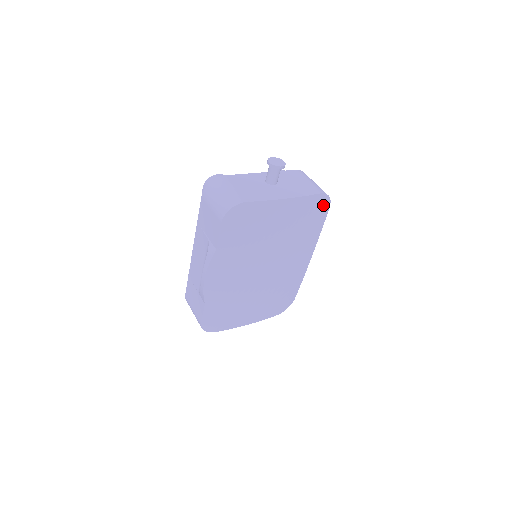
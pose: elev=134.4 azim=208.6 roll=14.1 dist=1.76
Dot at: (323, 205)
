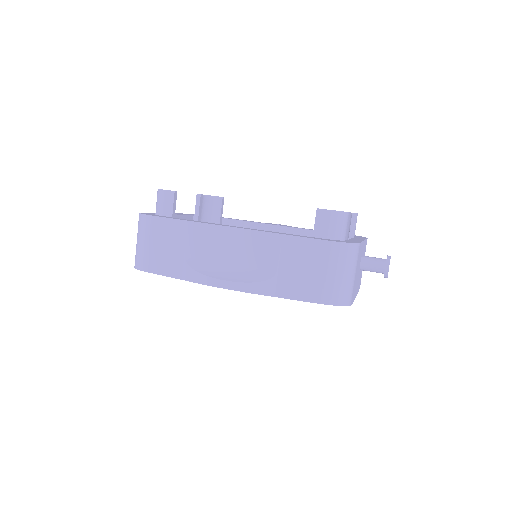
Dot at: occluded
